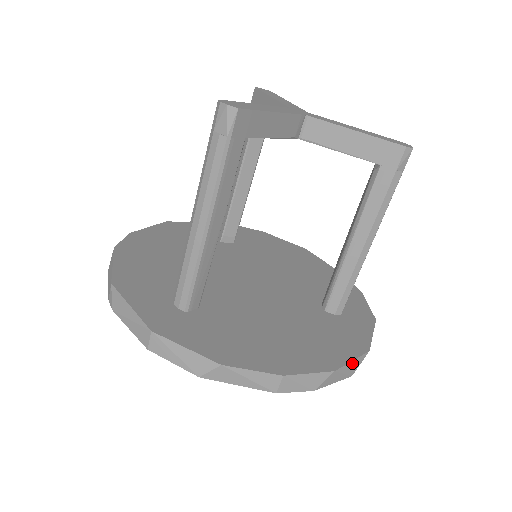
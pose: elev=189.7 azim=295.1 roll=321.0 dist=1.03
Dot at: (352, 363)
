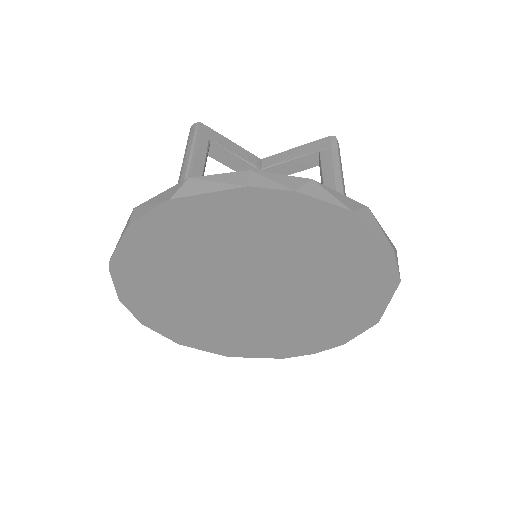
Dot at: (342, 196)
